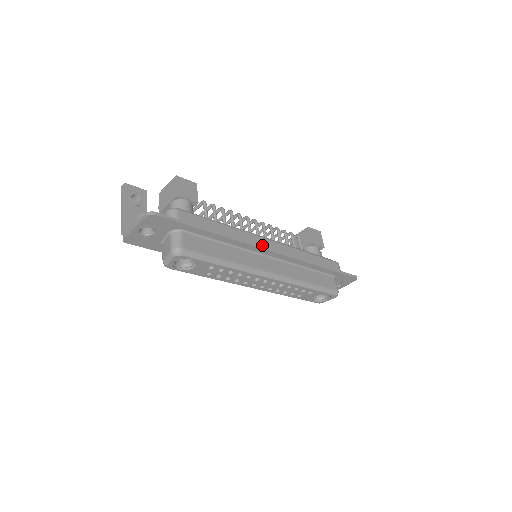
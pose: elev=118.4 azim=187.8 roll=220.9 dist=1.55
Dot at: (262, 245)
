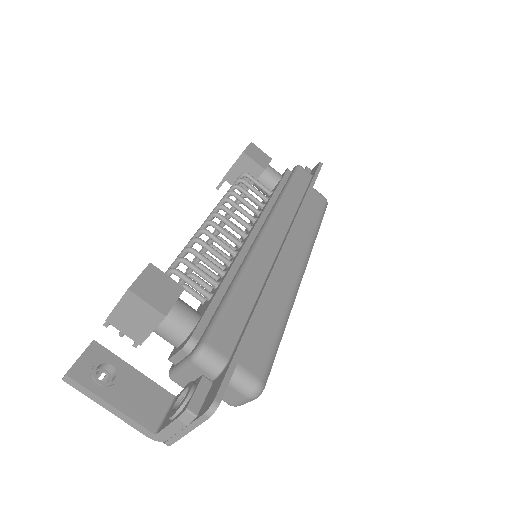
Dot at: (273, 249)
